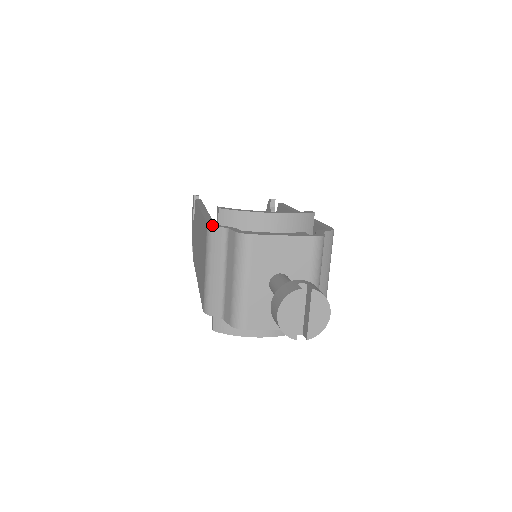
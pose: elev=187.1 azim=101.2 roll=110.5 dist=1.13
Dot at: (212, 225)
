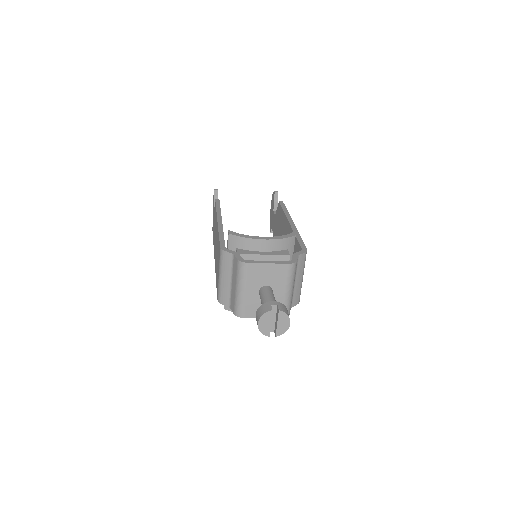
Dot at: (223, 250)
